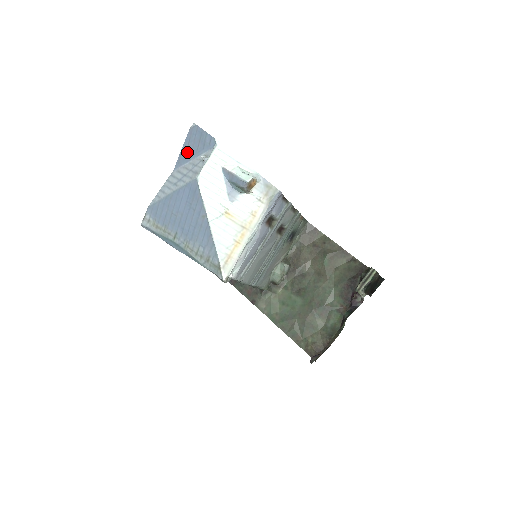
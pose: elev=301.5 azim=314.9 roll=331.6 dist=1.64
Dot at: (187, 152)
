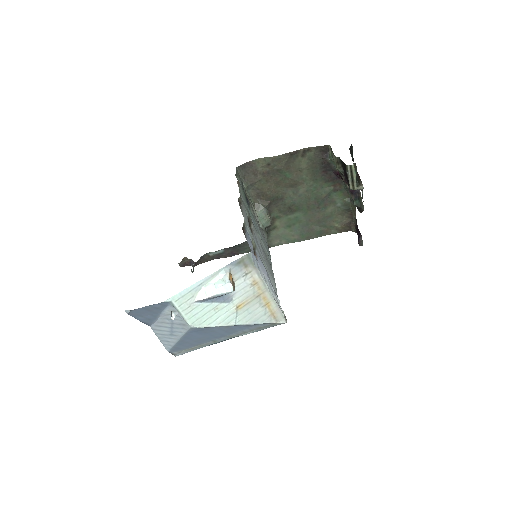
Dot at: (147, 318)
